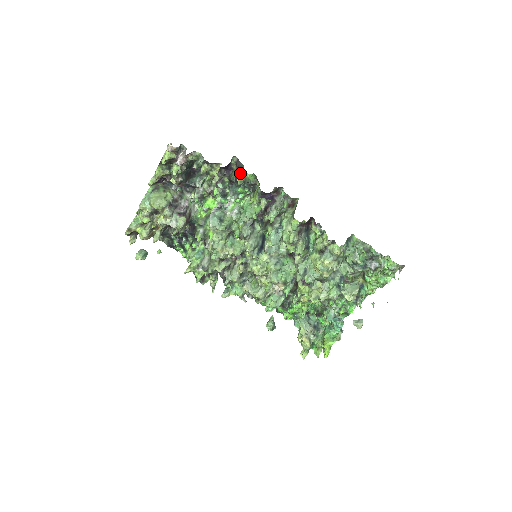
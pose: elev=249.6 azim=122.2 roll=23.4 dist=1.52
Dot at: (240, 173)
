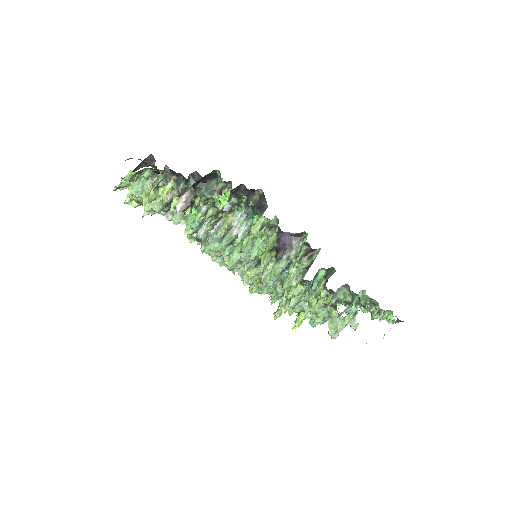
Dot at: (260, 213)
